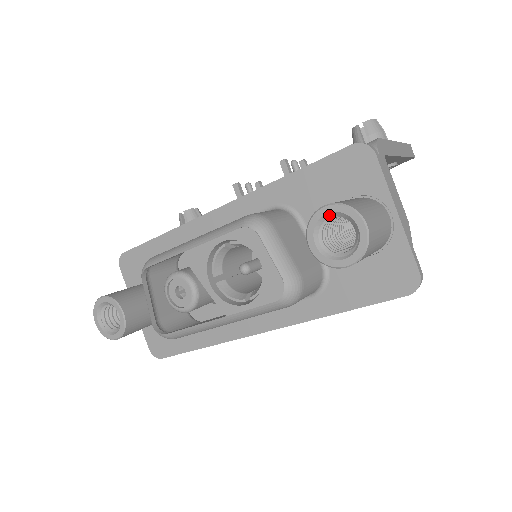
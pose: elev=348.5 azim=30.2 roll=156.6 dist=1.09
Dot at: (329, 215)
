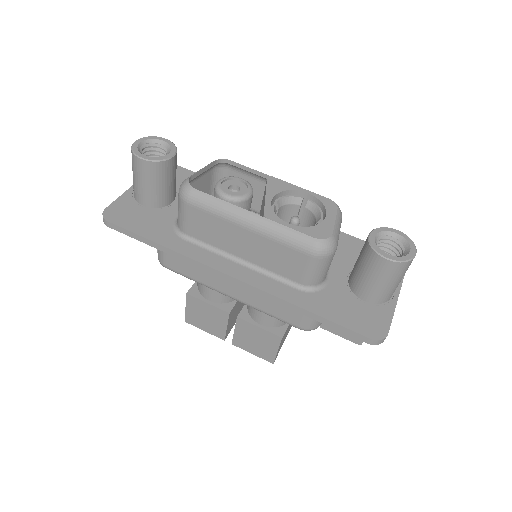
Dot at: (395, 235)
